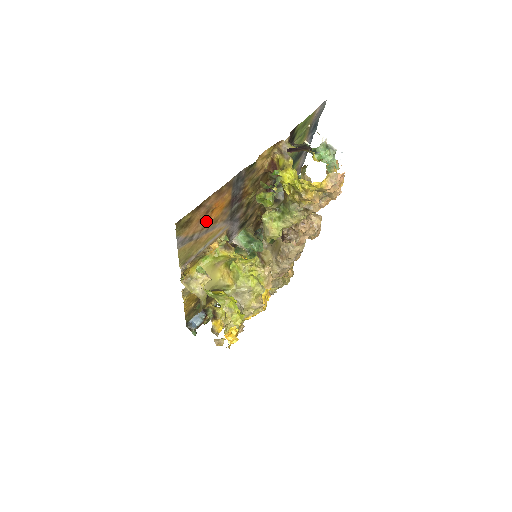
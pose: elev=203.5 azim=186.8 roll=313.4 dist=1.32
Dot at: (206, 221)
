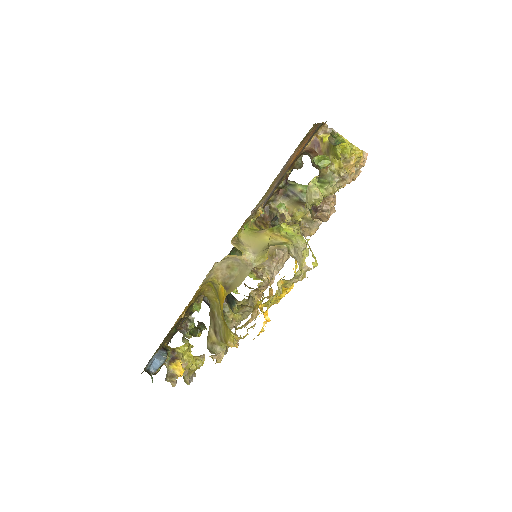
Dot at: (291, 159)
